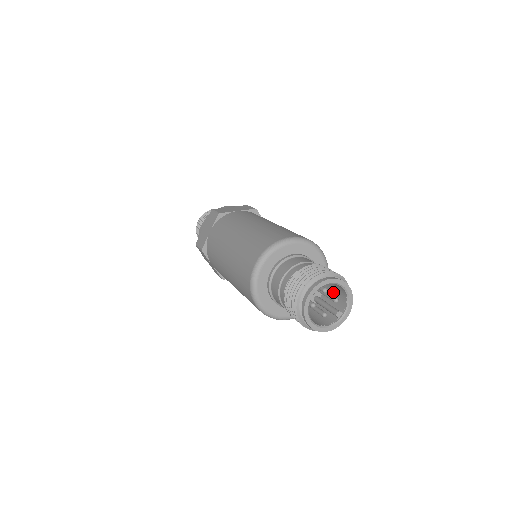
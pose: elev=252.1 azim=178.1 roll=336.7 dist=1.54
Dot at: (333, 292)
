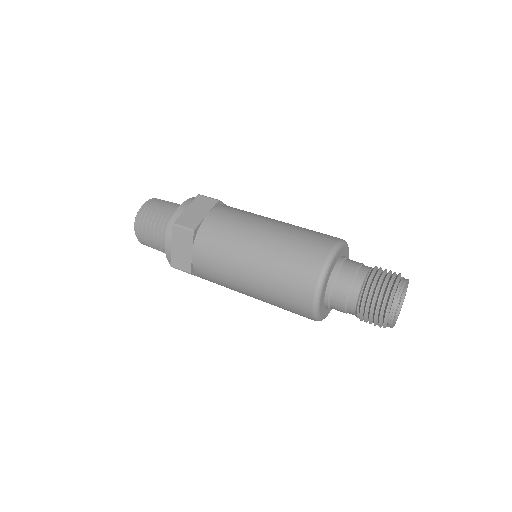
Dot at: occluded
